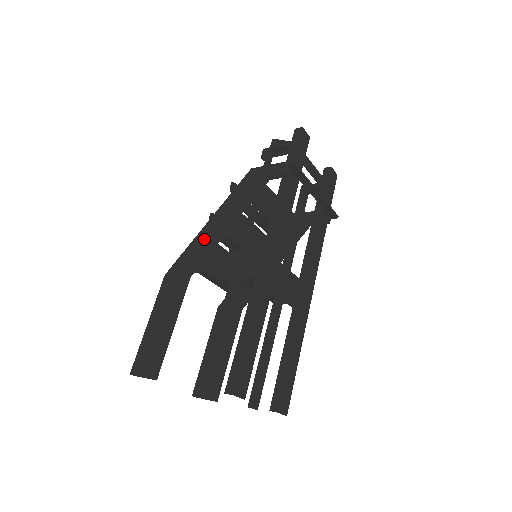
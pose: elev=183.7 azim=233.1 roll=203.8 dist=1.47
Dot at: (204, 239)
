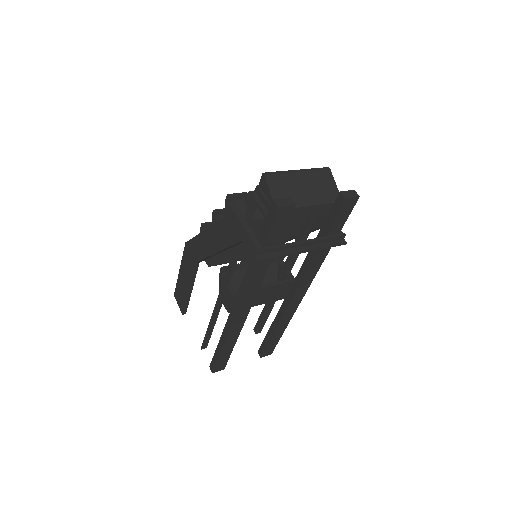
Dot at: (204, 245)
